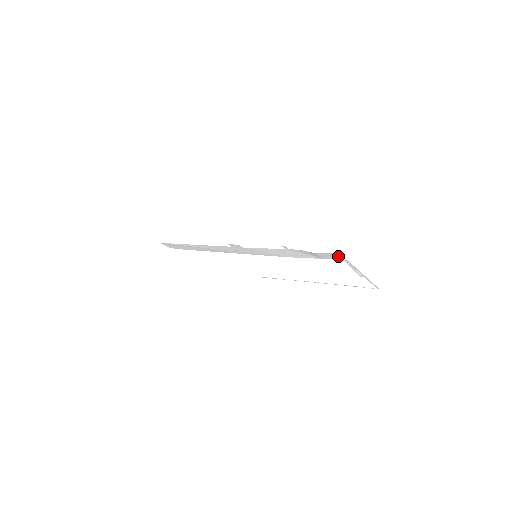
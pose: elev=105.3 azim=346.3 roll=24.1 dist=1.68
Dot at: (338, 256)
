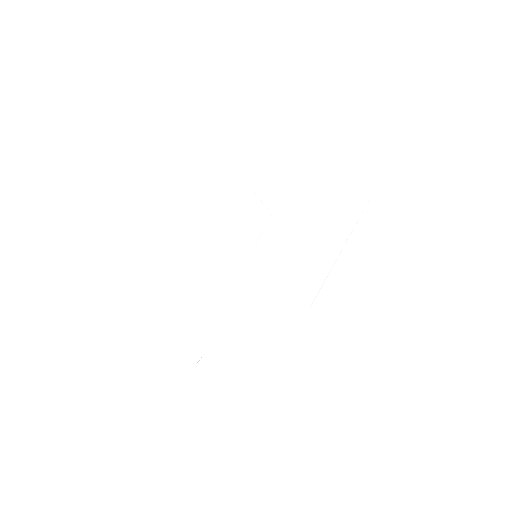
Dot at: (291, 147)
